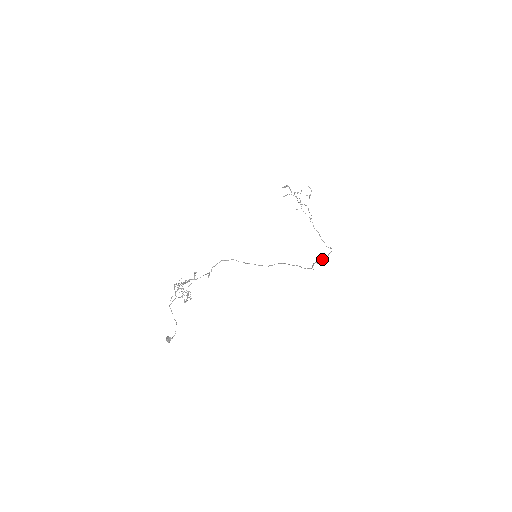
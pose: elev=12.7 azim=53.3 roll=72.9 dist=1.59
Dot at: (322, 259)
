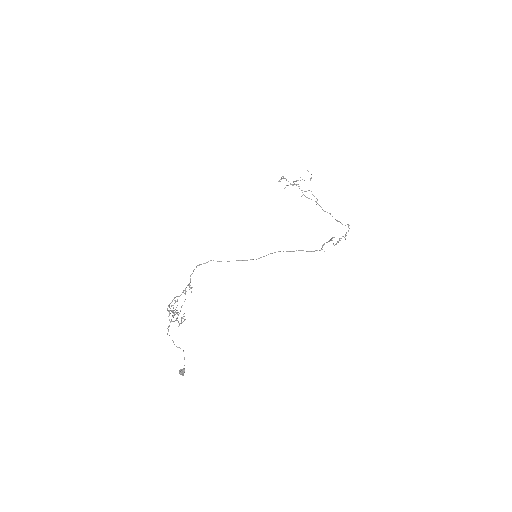
Dot at: (339, 239)
